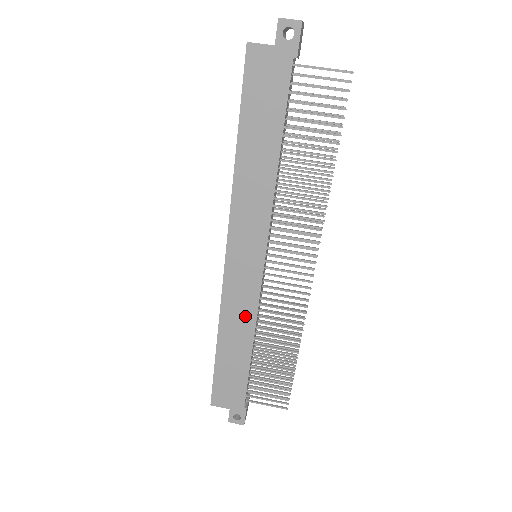
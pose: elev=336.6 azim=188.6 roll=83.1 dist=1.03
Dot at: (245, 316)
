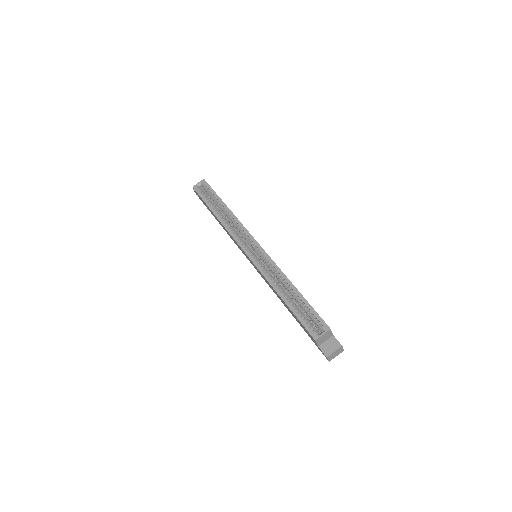
Dot at: occluded
